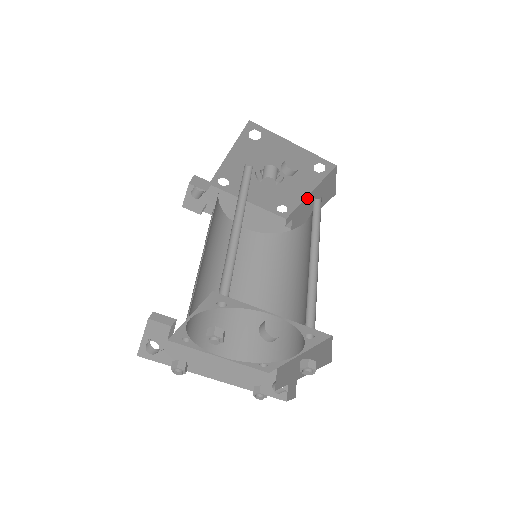
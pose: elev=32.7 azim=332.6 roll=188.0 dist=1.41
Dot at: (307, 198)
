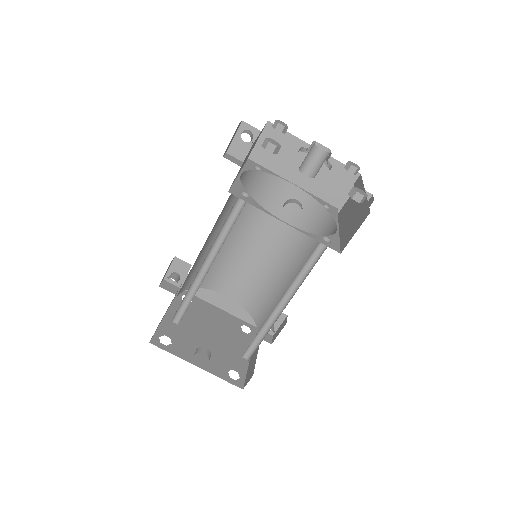
Dot at: occluded
